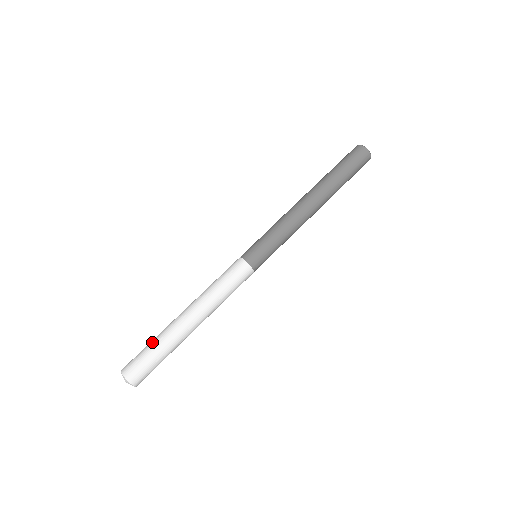
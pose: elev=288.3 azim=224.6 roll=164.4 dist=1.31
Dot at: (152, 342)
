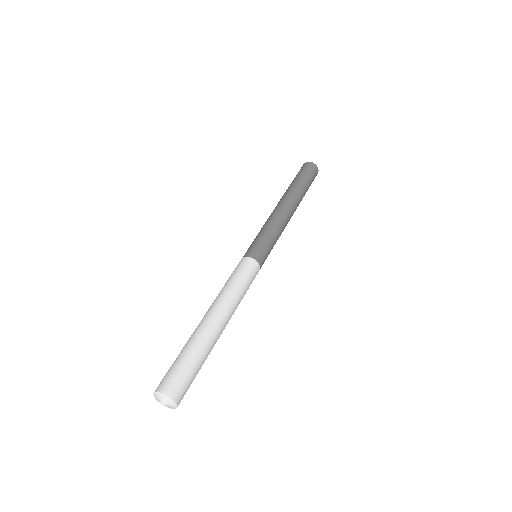
Dot at: occluded
